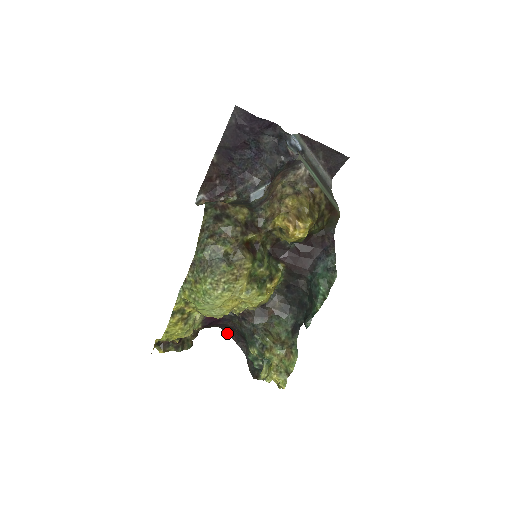
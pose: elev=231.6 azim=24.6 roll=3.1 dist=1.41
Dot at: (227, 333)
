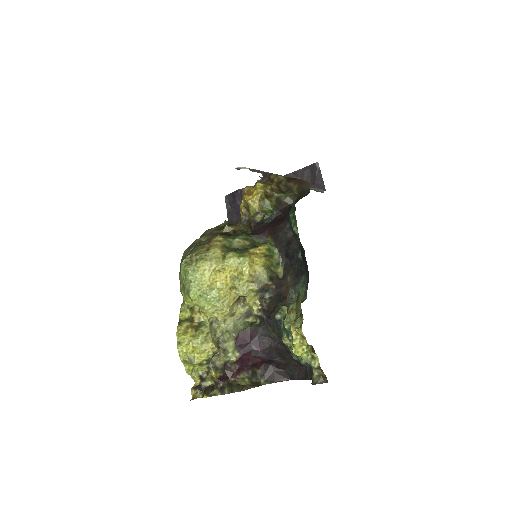
Dot at: (298, 379)
